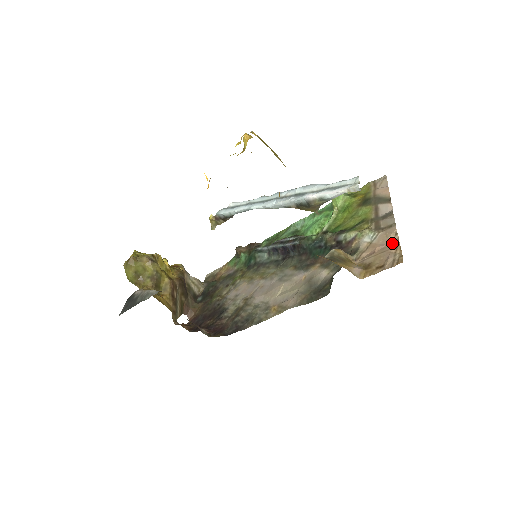
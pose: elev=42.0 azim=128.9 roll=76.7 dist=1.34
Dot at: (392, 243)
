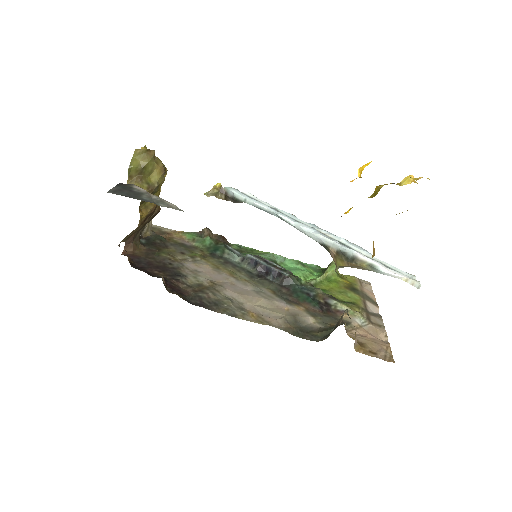
Dot at: (382, 340)
